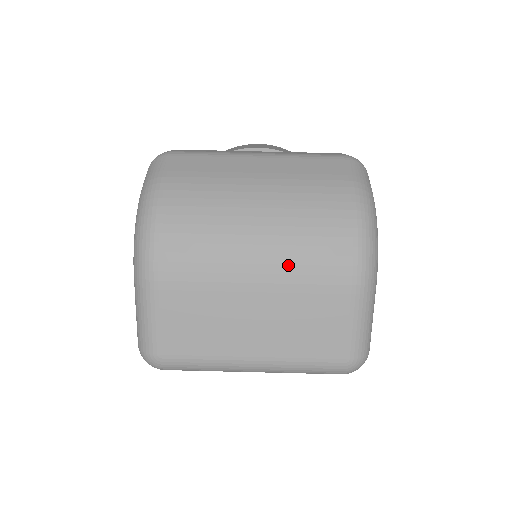
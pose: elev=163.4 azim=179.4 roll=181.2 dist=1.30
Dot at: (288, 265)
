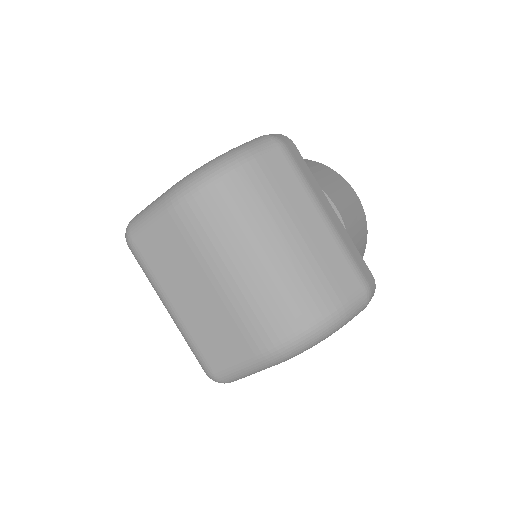
Dot at: (245, 297)
